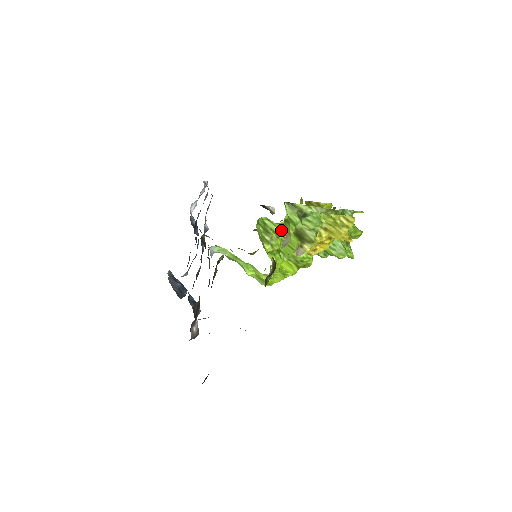
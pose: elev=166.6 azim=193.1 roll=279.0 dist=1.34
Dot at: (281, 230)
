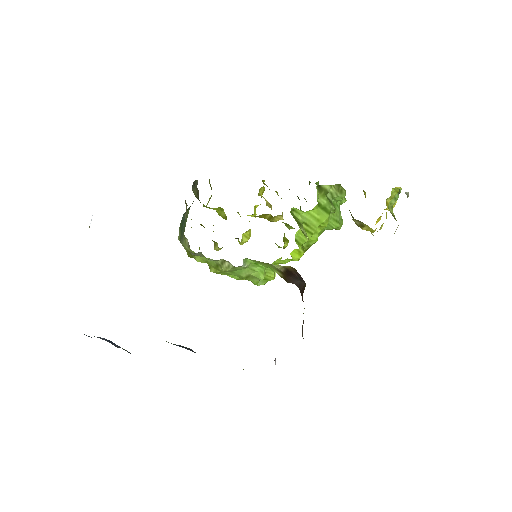
Dot at: (306, 217)
